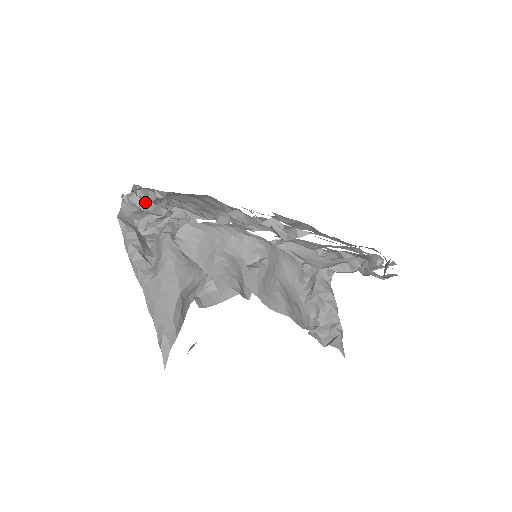
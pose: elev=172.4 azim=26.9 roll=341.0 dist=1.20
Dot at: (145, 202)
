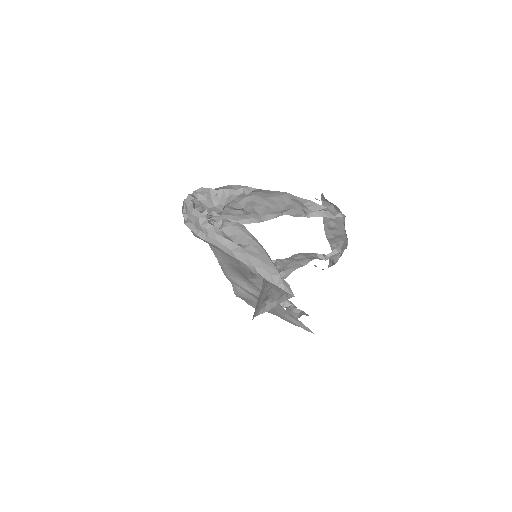
Dot at: (217, 199)
